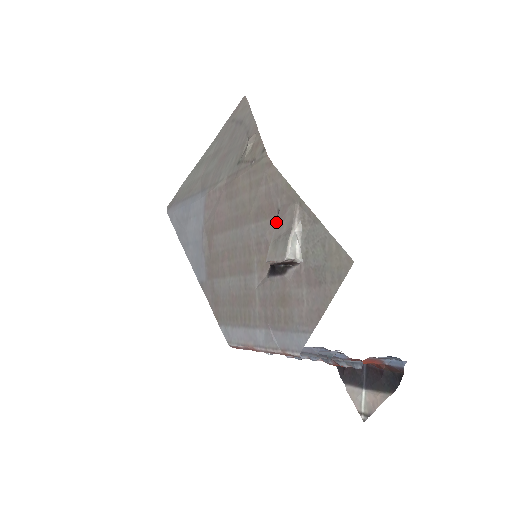
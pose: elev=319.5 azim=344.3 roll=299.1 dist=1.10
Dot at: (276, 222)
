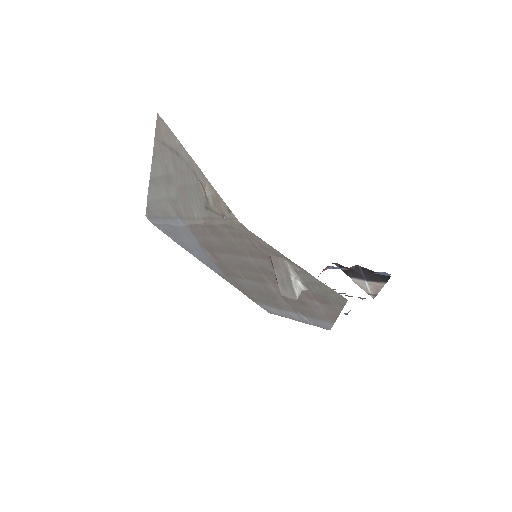
Dot at: (274, 268)
